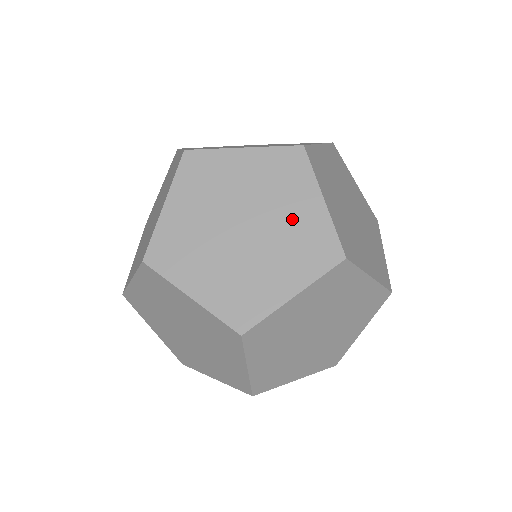
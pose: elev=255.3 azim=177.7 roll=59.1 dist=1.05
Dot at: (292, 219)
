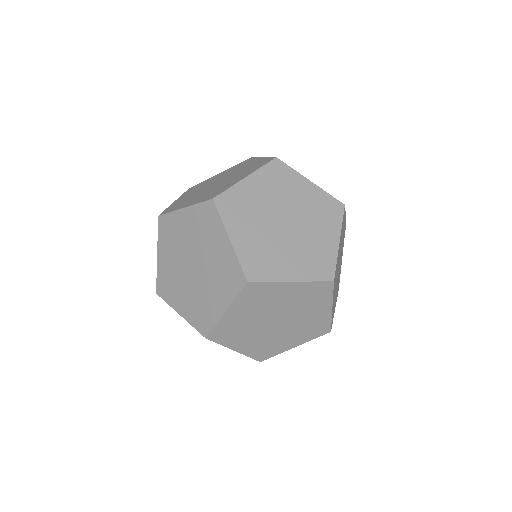
Dot at: (316, 239)
